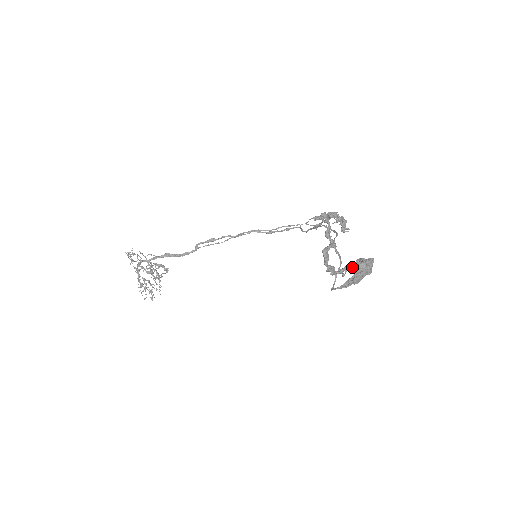
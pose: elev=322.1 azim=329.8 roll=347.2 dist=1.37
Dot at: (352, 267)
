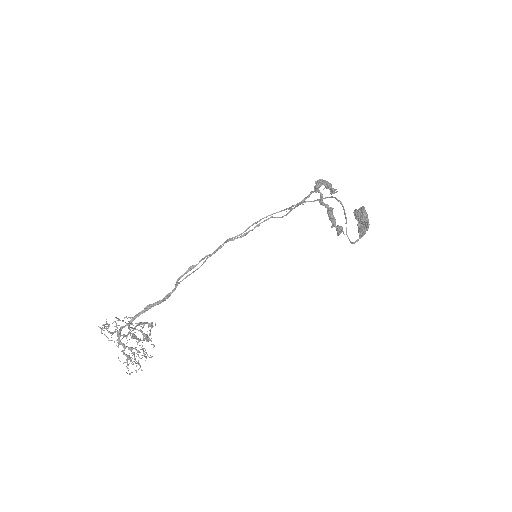
Dot at: (356, 218)
